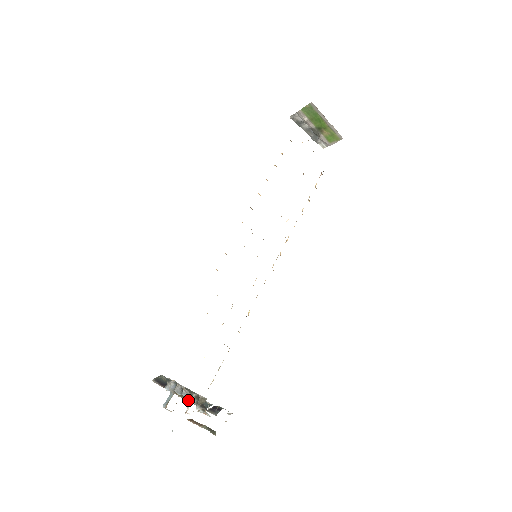
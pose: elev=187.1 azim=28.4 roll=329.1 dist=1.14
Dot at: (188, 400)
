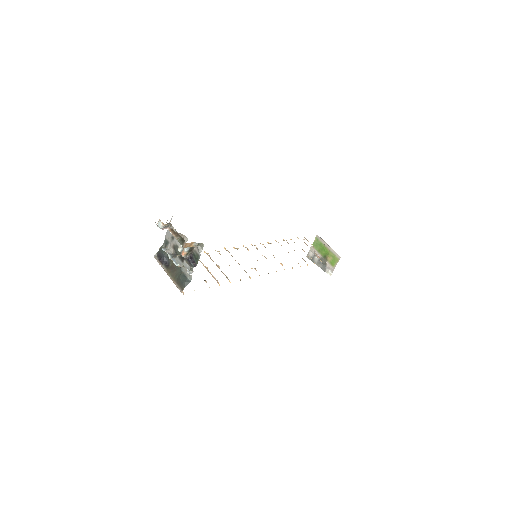
Dot at: (174, 279)
